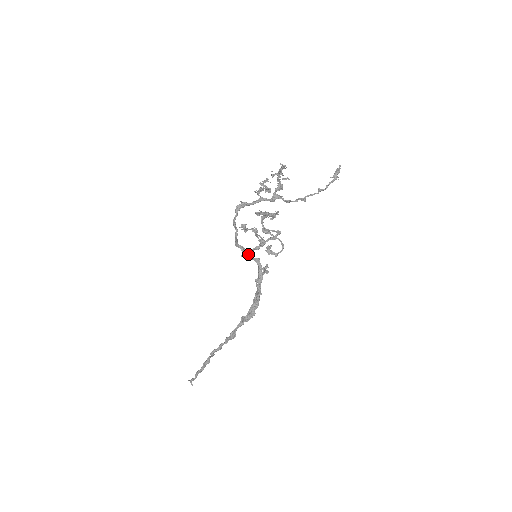
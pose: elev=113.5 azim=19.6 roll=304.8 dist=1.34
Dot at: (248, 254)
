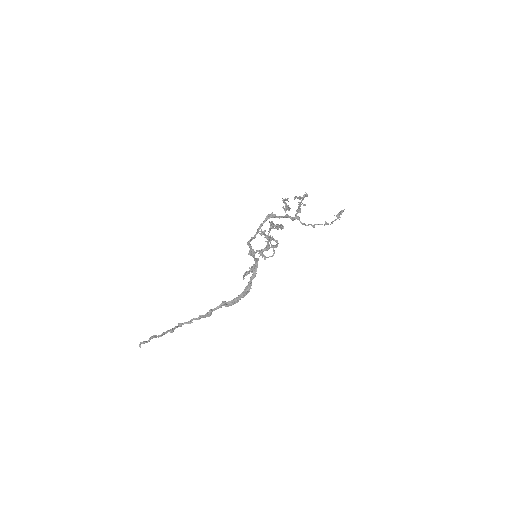
Dot at: (254, 253)
